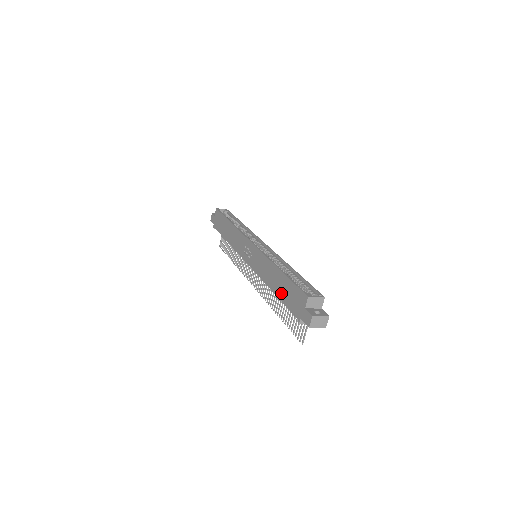
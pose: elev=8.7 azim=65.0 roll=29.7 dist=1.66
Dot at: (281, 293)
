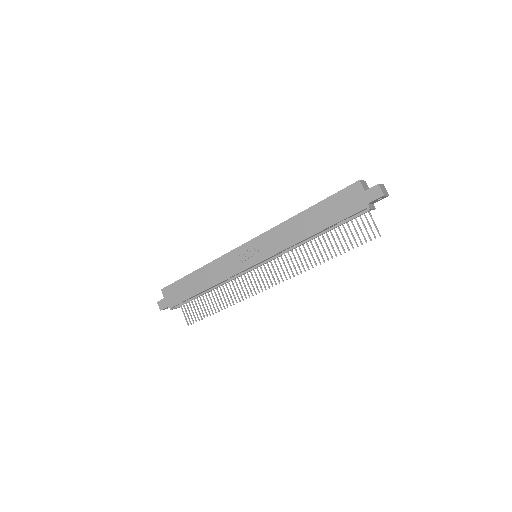
Dot at: (325, 221)
